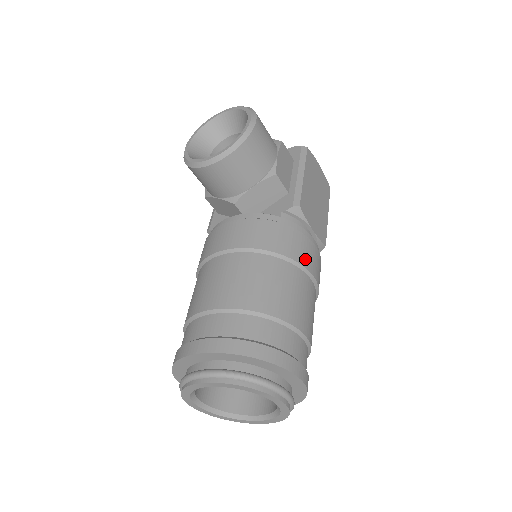
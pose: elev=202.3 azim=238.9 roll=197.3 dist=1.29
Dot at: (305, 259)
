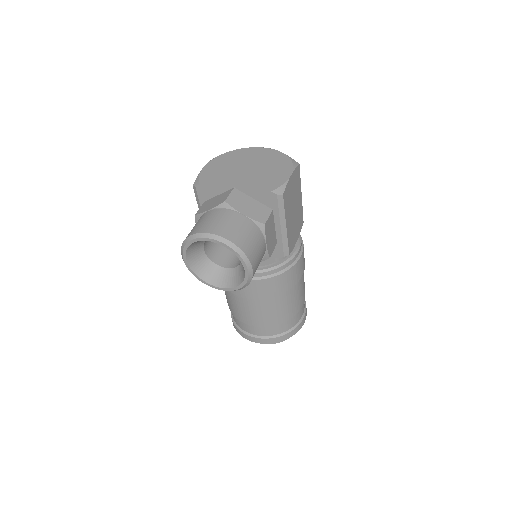
Dot at: (298, 277)
